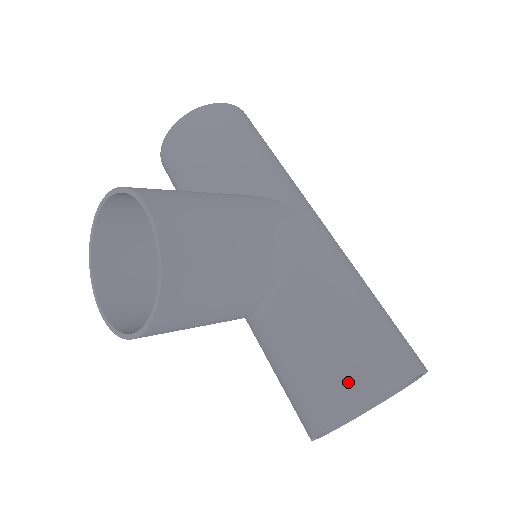
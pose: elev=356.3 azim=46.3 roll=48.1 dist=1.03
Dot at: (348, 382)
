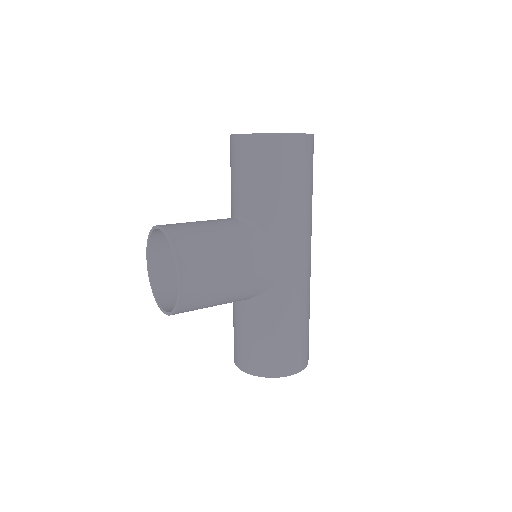
Dot at: (256, 364)
